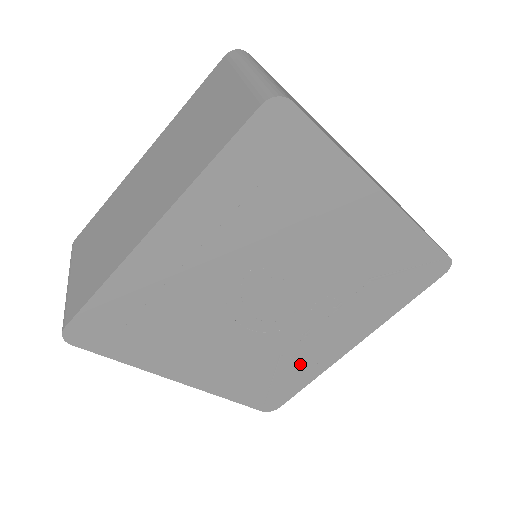
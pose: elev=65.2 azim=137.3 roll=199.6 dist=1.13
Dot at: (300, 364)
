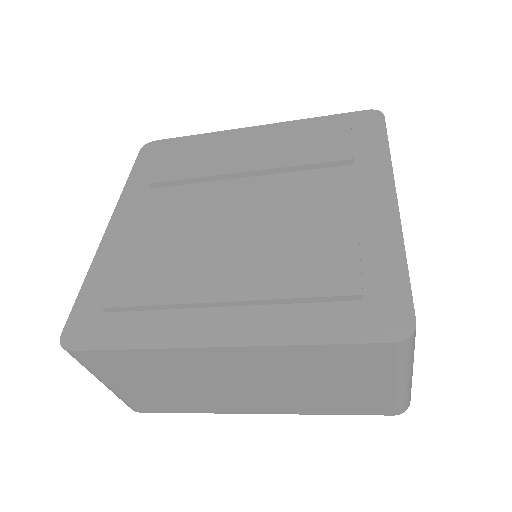
Dot at: occluded
